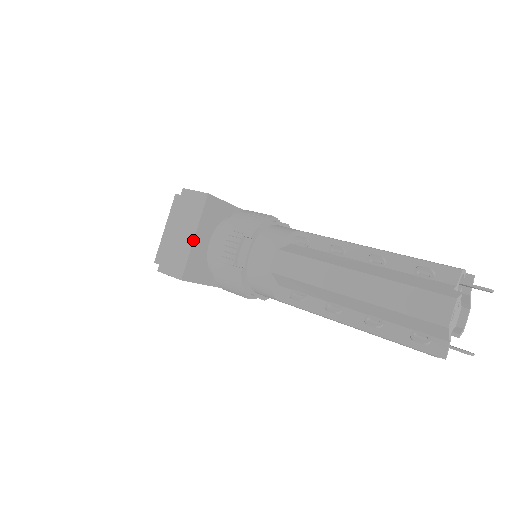
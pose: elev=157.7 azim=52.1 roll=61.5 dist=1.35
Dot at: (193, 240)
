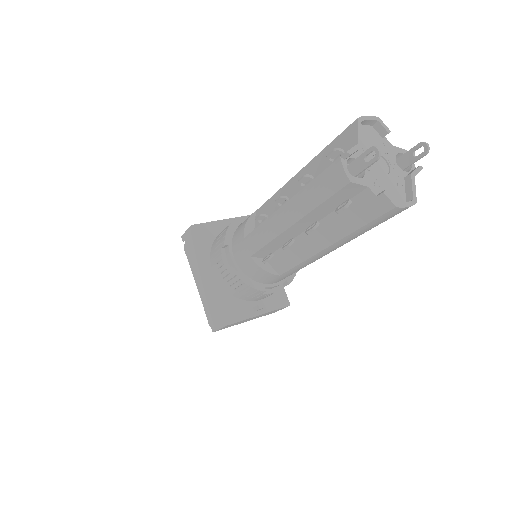
Dot at: (223, 219)
